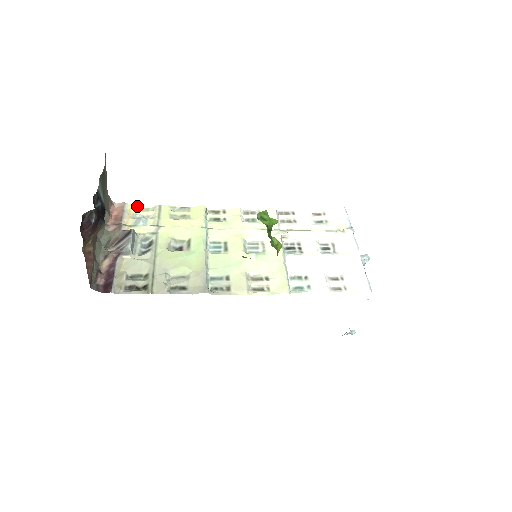
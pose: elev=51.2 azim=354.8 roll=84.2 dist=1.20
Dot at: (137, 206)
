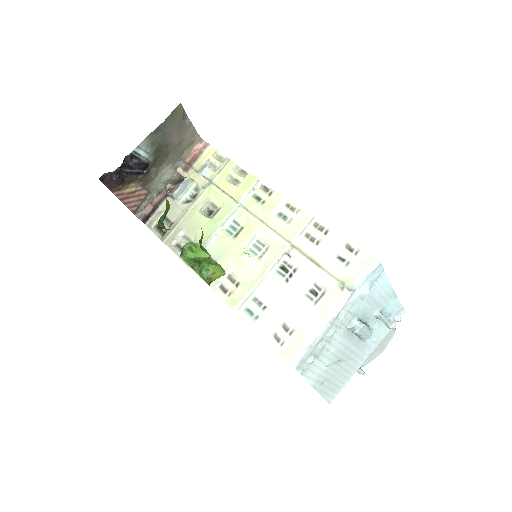
Dot at: (216, 151)
